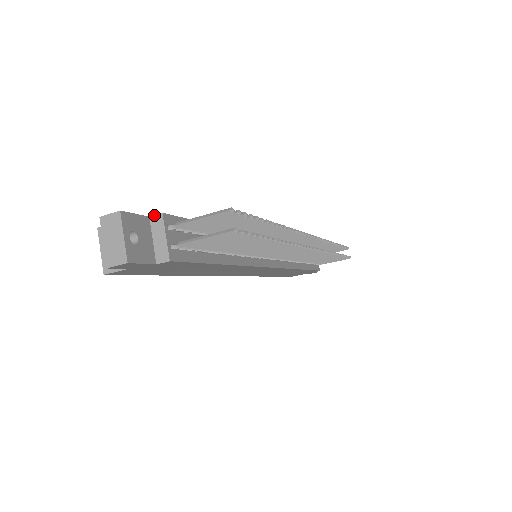
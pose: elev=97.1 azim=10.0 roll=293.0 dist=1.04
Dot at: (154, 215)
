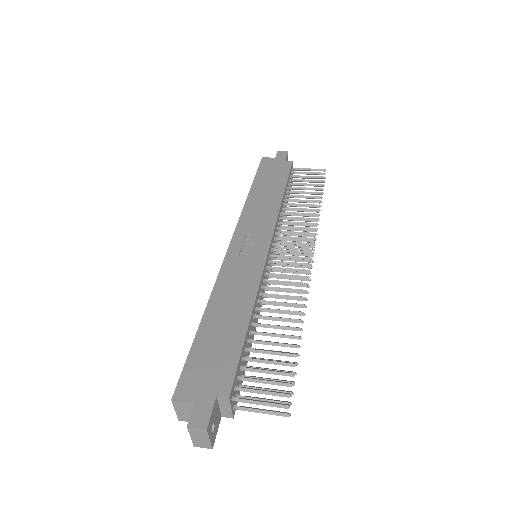
Dot at: (221, 397)
